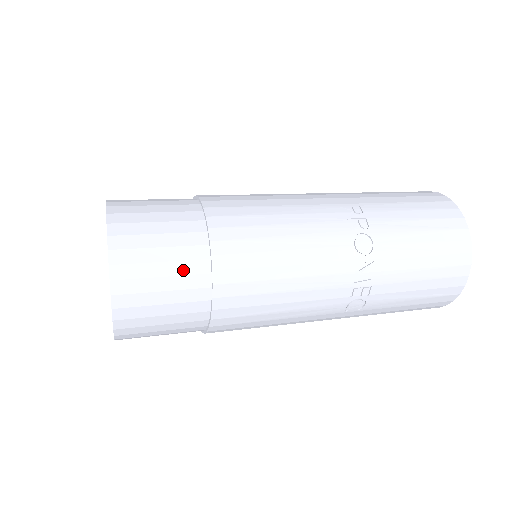
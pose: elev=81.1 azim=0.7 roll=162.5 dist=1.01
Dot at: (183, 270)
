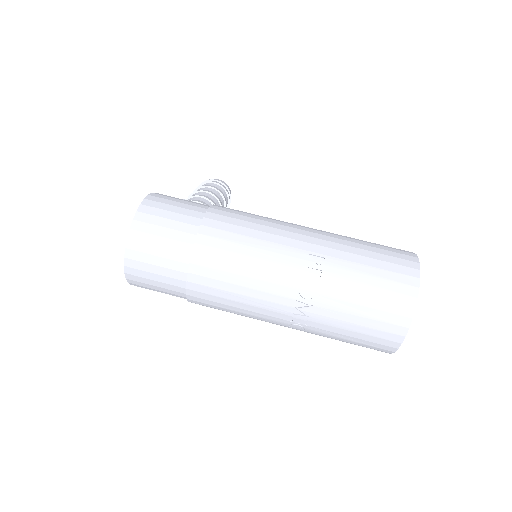
Dot at: (170, 265)
